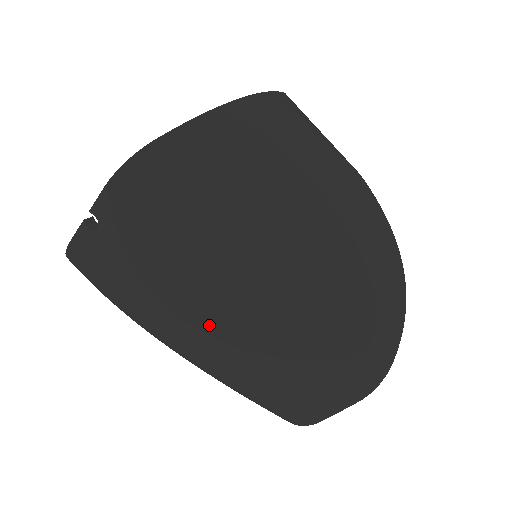
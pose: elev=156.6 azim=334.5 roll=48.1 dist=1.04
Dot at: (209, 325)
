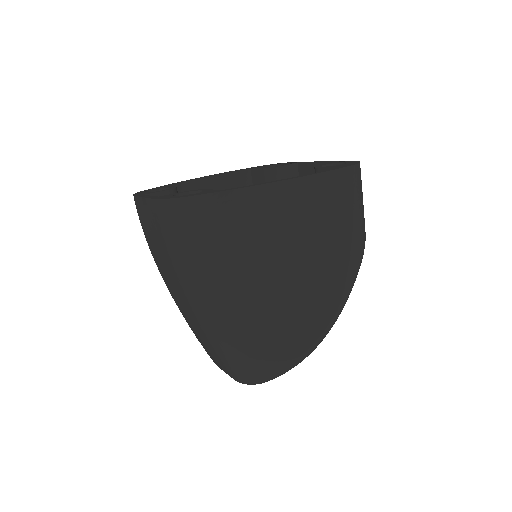
Dot at: (178, 296)
